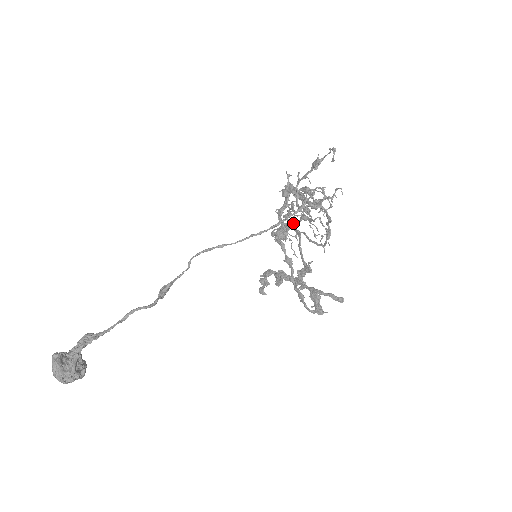
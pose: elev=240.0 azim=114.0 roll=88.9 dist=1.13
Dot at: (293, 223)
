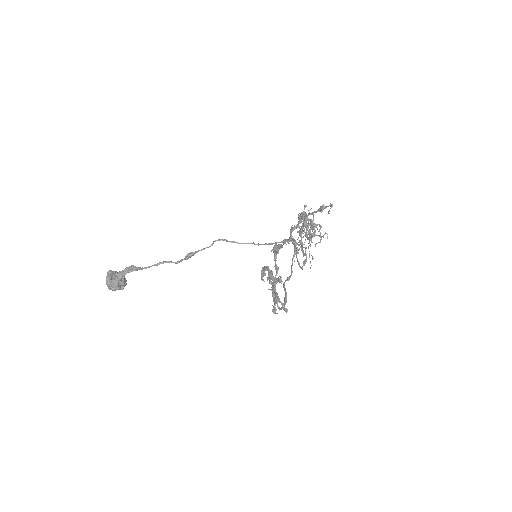
Dot at: occluded
